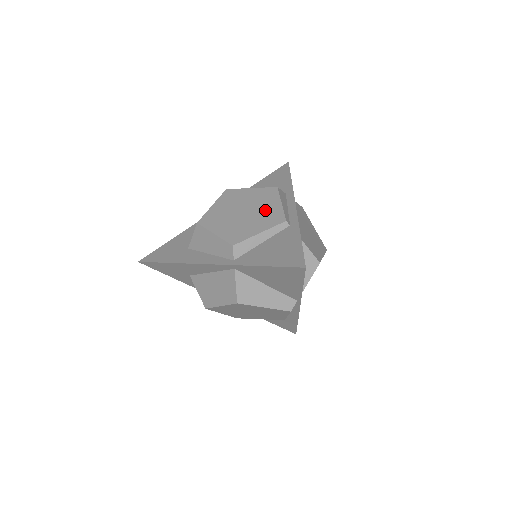
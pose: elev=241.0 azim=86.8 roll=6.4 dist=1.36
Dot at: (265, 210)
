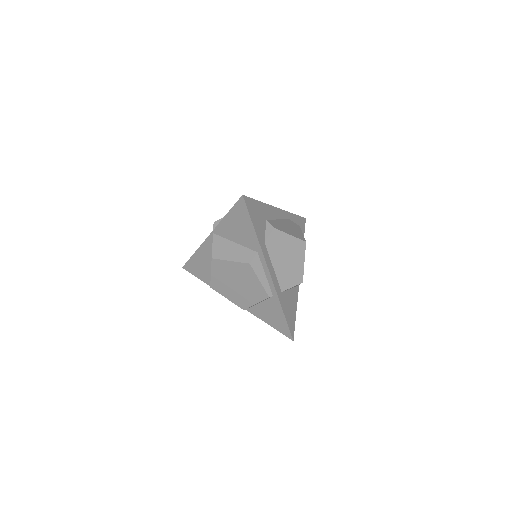
Dot at: (251, 286)
